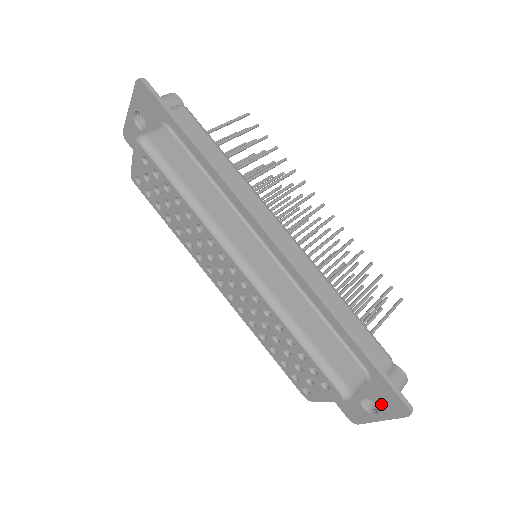
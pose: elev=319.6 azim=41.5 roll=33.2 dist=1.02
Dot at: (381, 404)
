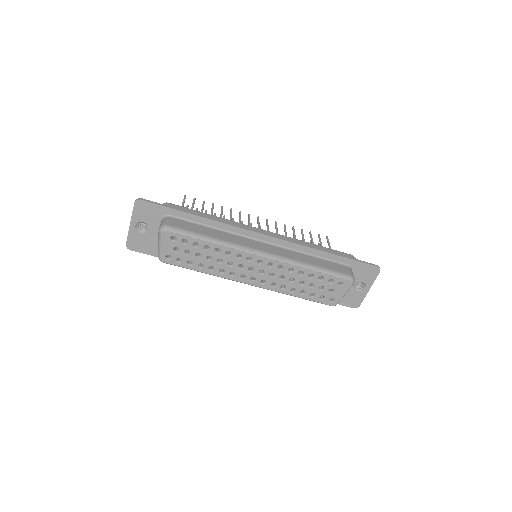
Dot at: (365, 279)
